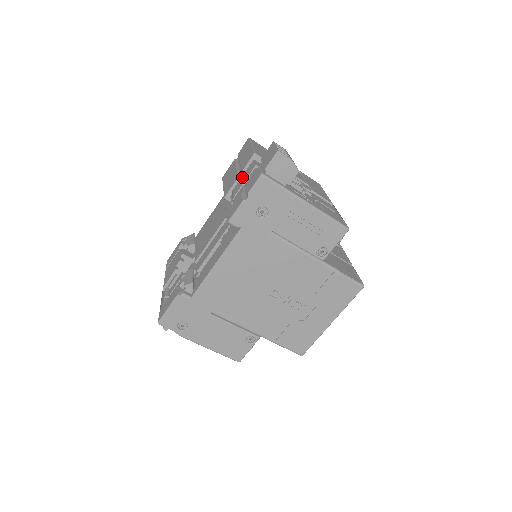
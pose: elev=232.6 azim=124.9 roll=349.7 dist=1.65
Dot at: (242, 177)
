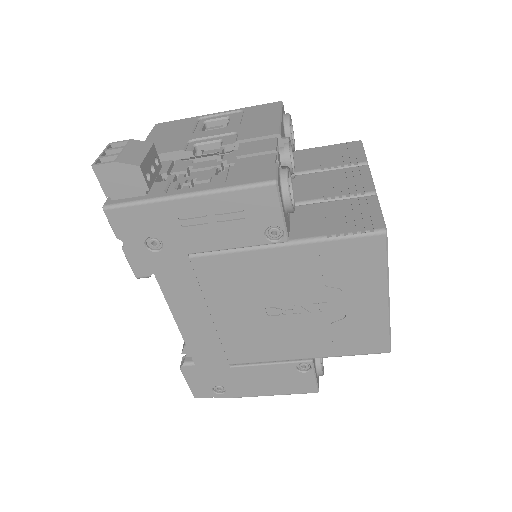
Dot at: occluded
